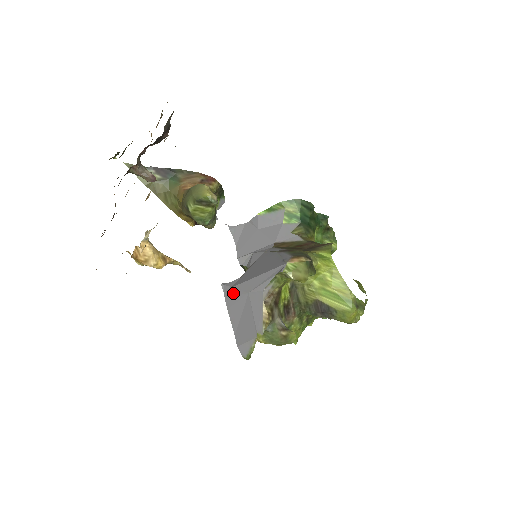
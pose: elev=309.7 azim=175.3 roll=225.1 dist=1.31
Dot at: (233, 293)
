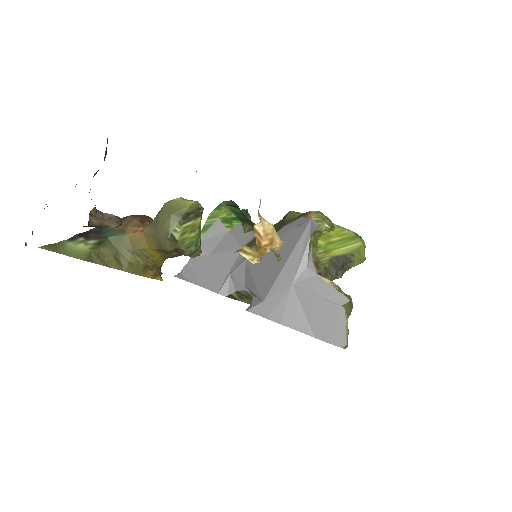
Dot at: (272, 303)
